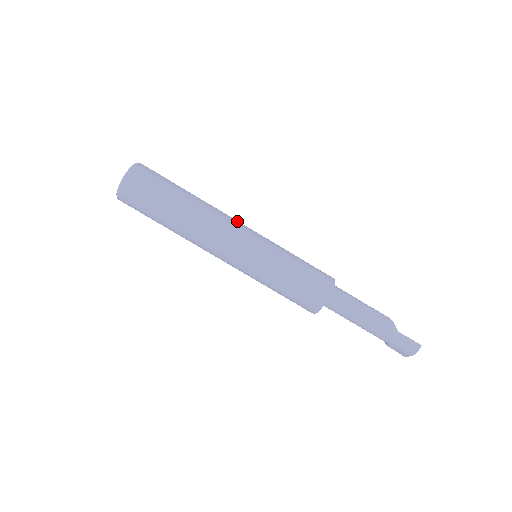
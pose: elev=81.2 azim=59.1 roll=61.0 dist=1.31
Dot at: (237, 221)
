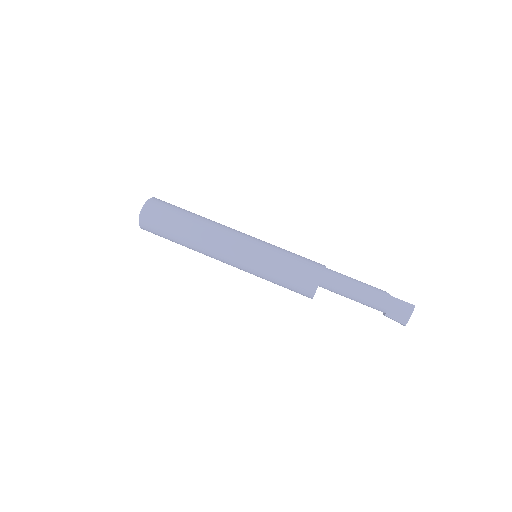
Dot at: occluded
